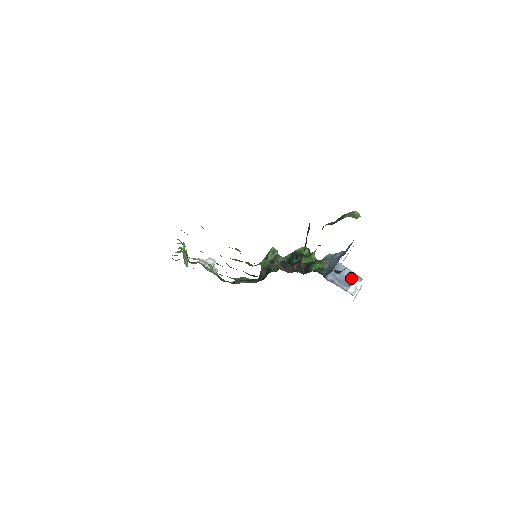
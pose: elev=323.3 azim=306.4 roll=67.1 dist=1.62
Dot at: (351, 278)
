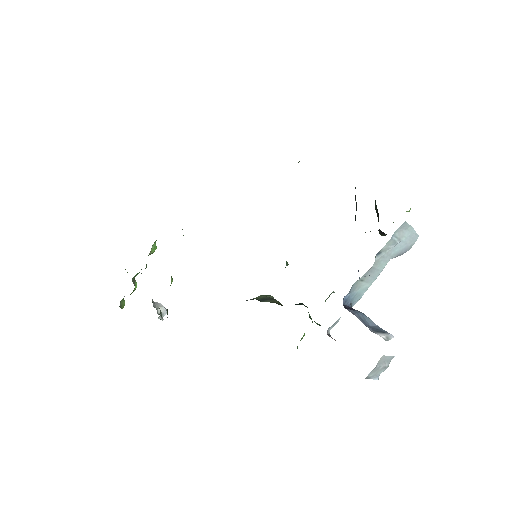
Dot at: (380, 329)
